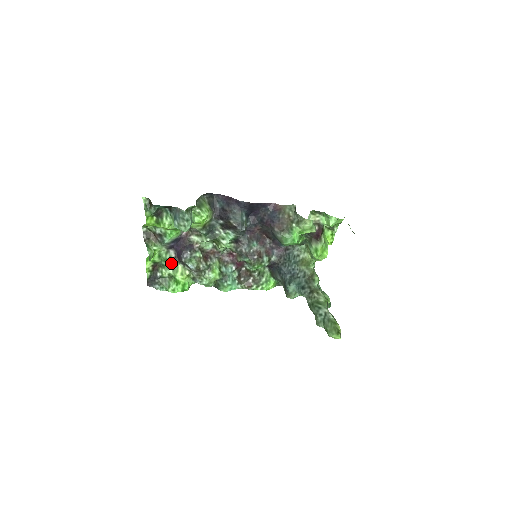
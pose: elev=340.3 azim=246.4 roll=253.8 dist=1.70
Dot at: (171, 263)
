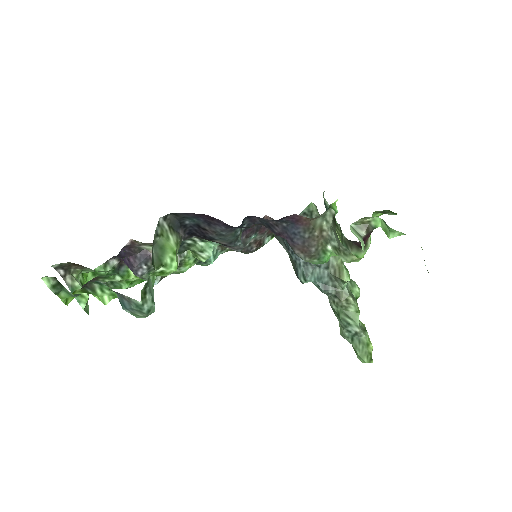
Dot at: (116, 271)
